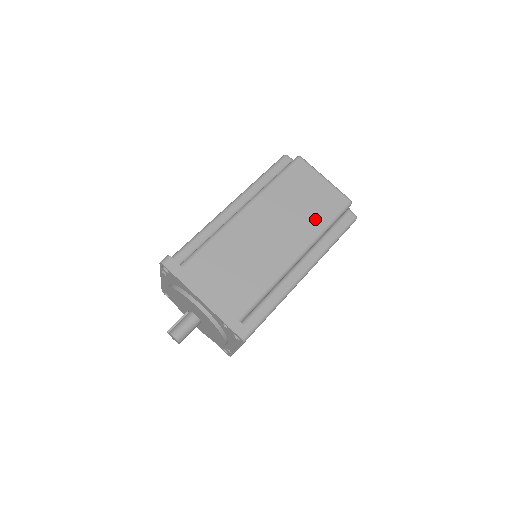
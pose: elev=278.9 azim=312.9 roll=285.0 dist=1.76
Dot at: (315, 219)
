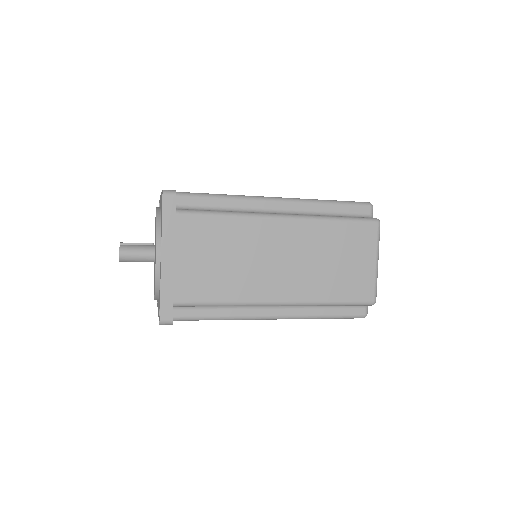
Dot at: (328, 287)
